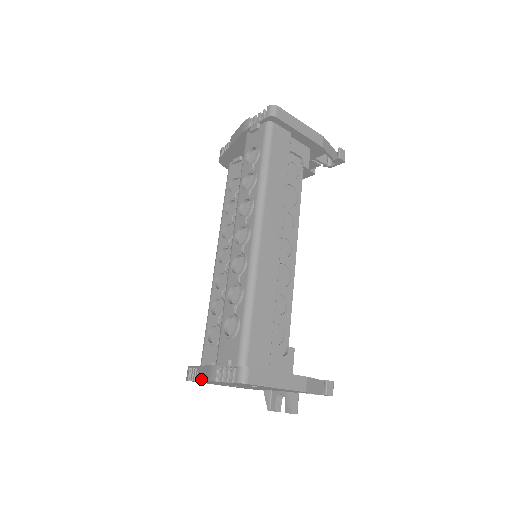
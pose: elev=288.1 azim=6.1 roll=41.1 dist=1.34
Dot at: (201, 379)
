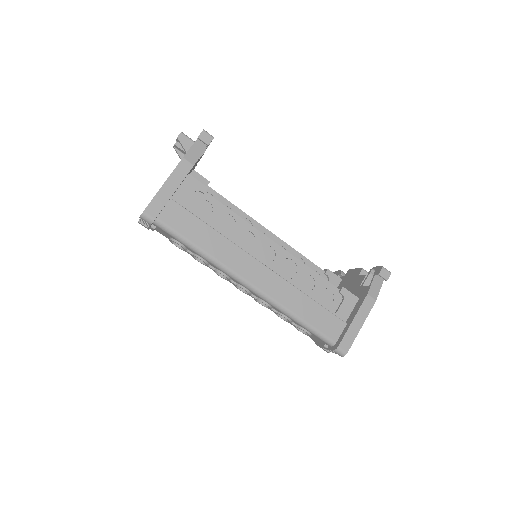
Dot at: occluded
